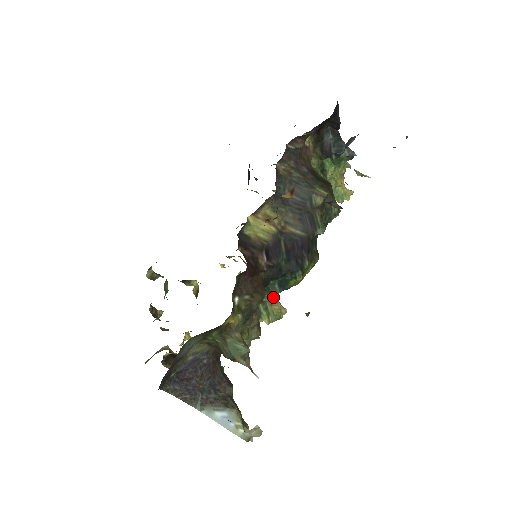
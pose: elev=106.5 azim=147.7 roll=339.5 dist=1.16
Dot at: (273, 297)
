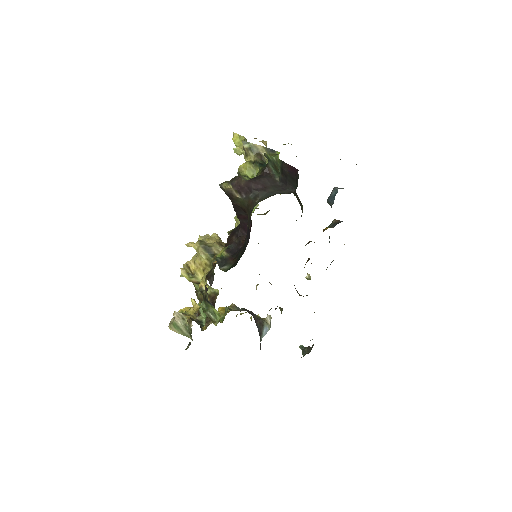
Dot at: occluded
